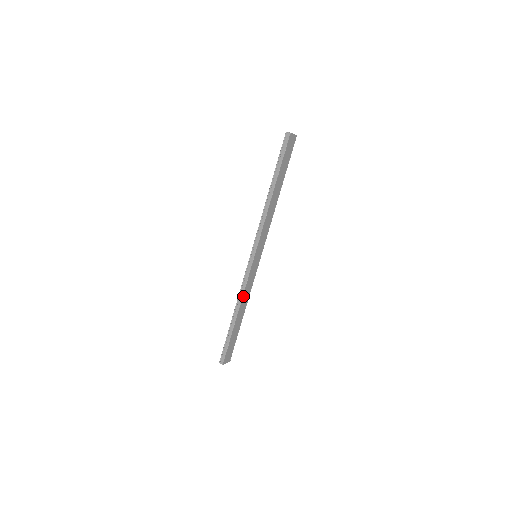
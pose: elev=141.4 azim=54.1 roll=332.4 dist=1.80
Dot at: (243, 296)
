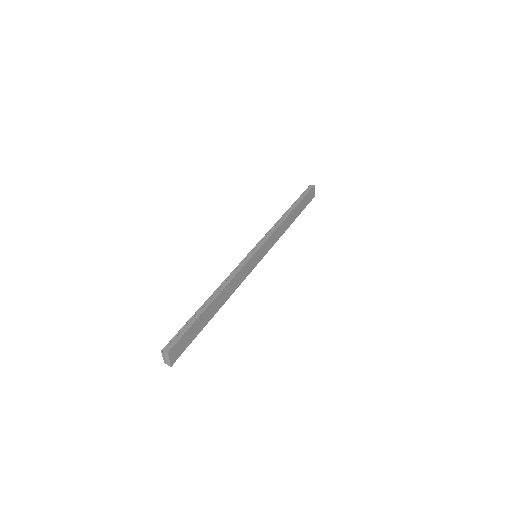
Dot at: (231, 281)
